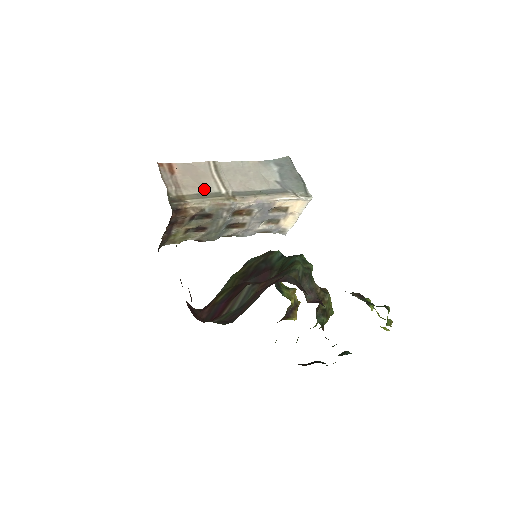
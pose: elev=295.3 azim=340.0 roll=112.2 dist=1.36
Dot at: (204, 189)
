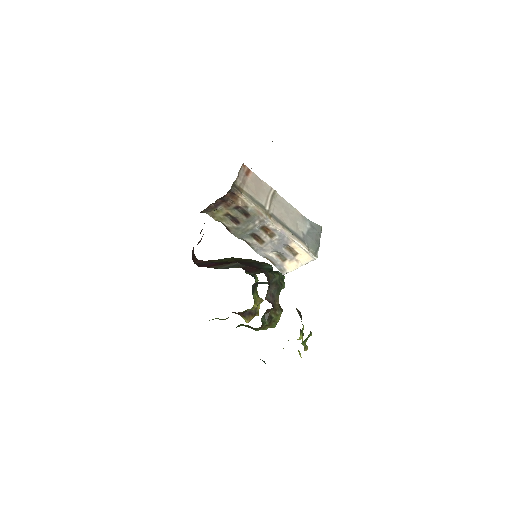
Dot at: (257, 197)
